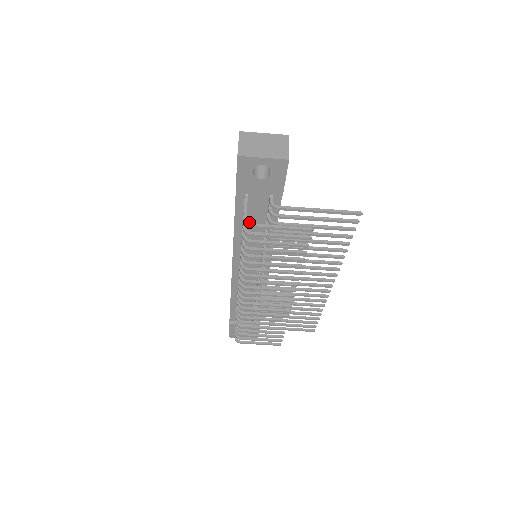
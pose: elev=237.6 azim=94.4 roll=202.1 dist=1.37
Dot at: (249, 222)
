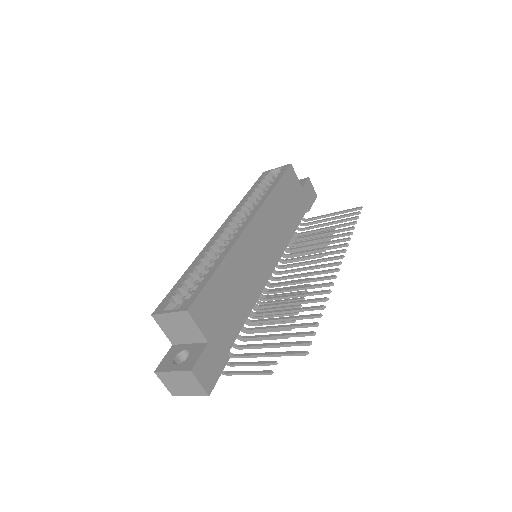
Dot at: occluded
